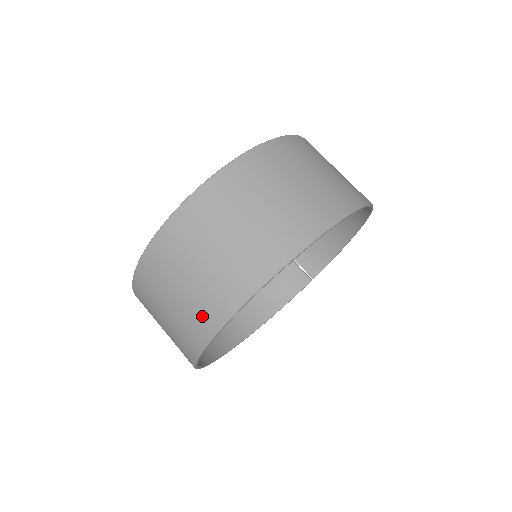
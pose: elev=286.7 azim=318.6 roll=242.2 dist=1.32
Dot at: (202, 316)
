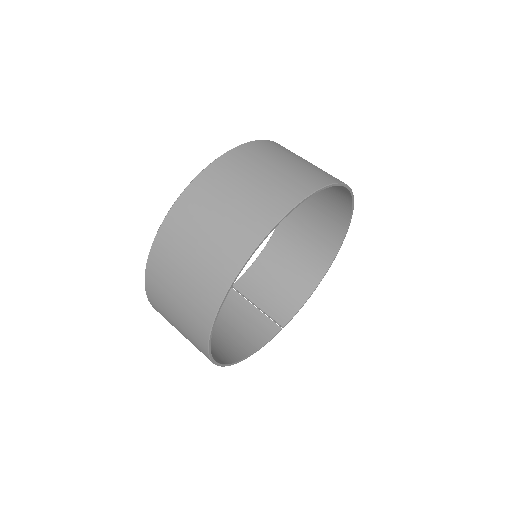
Dot at: (253, 220)
